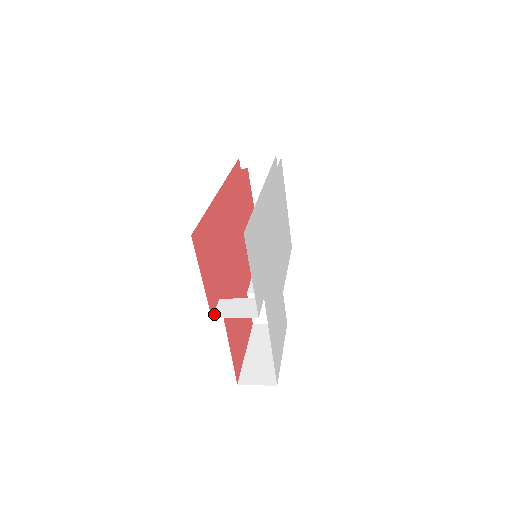
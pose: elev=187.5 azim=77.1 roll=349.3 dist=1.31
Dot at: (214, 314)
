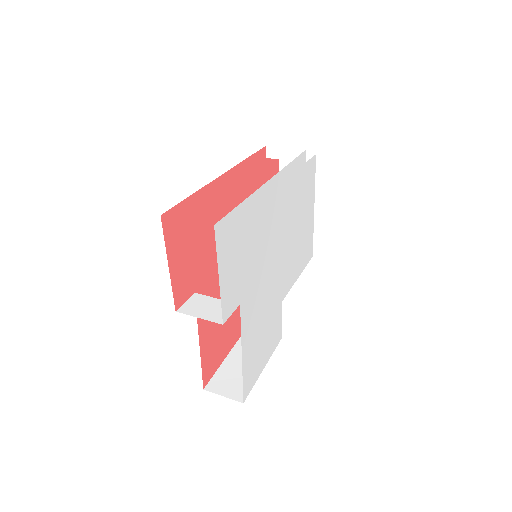
Dot at: (180, 308)
